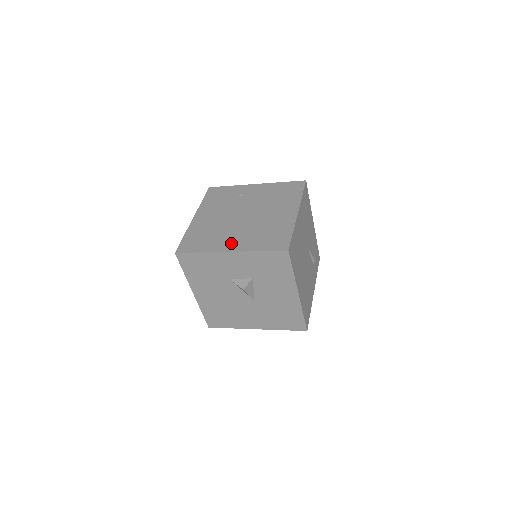
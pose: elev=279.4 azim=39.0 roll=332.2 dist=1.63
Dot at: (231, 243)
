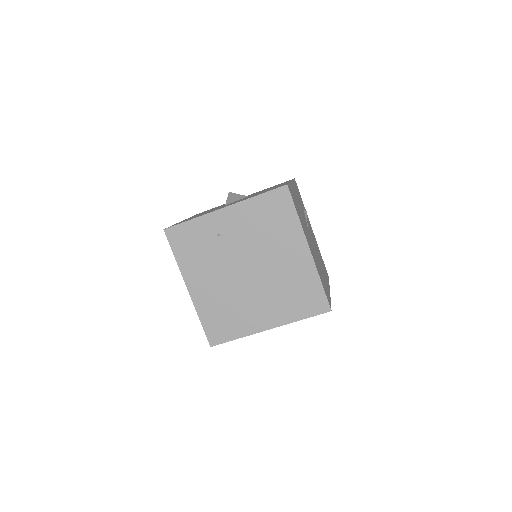
Dot at: (263, 318)
